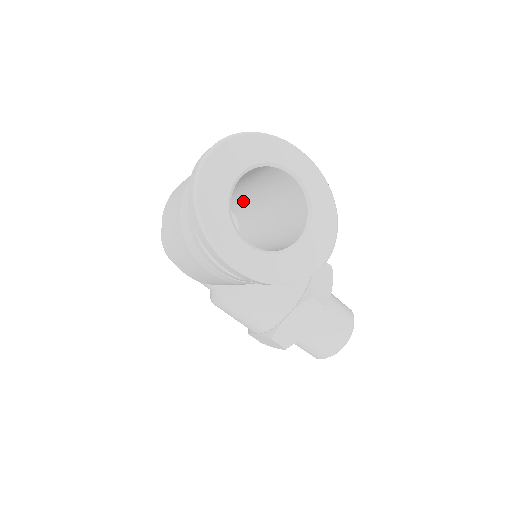
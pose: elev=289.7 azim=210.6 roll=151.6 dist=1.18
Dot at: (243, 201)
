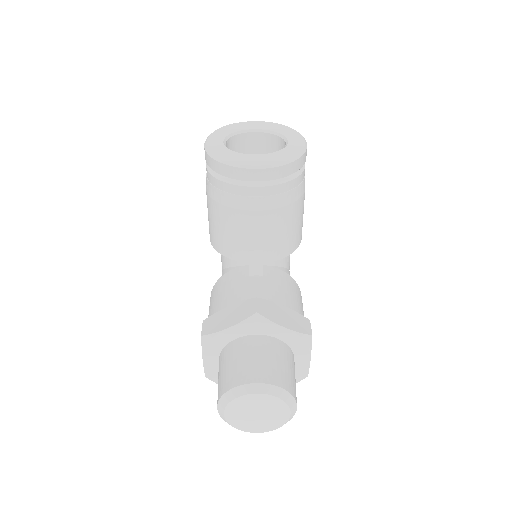
Dot at: occluded
